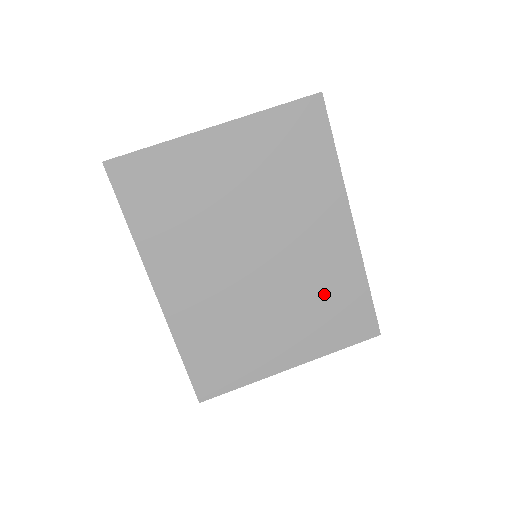
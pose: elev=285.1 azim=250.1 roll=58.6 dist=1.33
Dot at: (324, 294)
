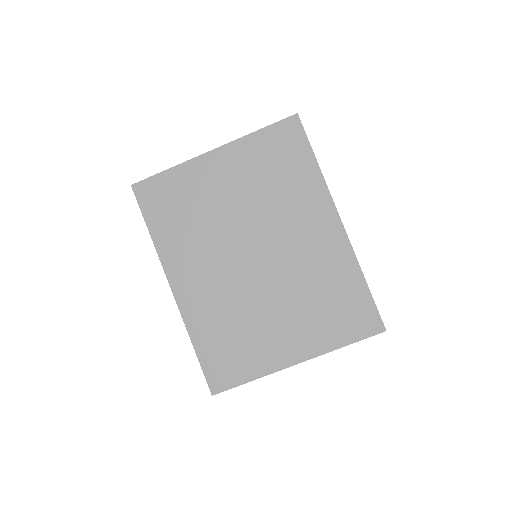
Dot at: (321, 289)
